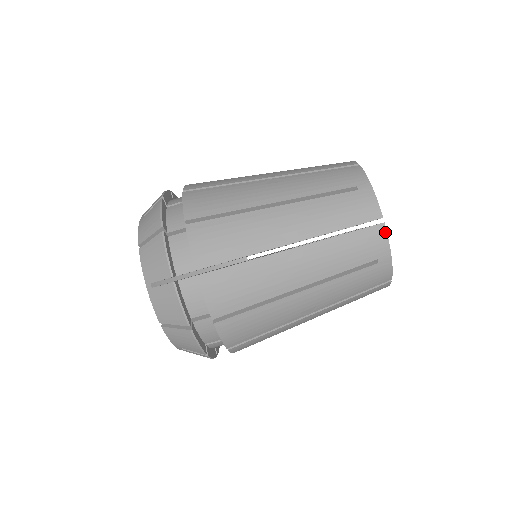
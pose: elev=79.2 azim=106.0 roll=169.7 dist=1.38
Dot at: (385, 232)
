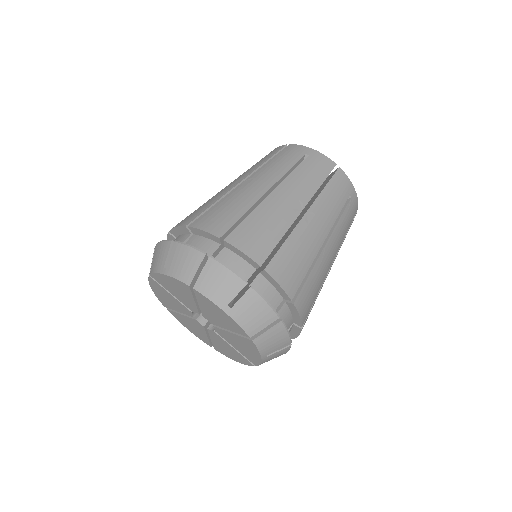
Dot at: (294, 145)
